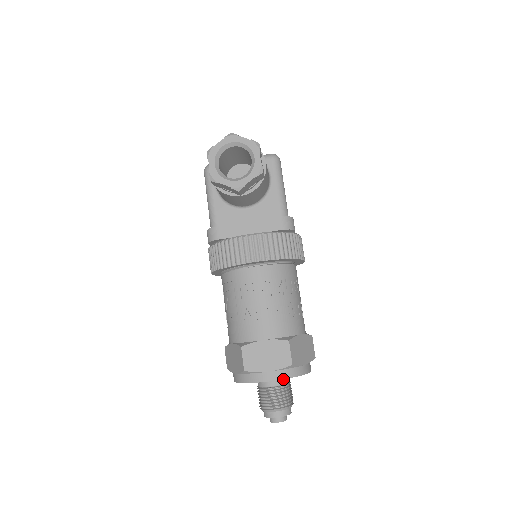
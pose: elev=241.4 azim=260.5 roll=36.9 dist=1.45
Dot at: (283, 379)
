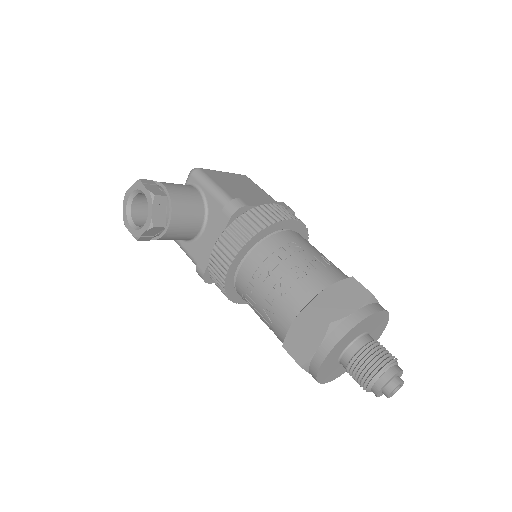
Dot at: (356, 343)
